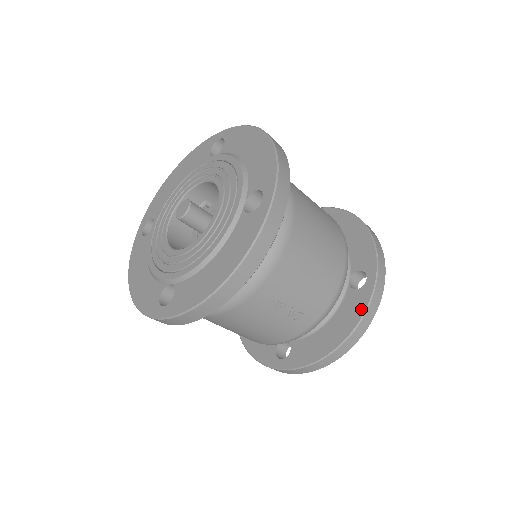
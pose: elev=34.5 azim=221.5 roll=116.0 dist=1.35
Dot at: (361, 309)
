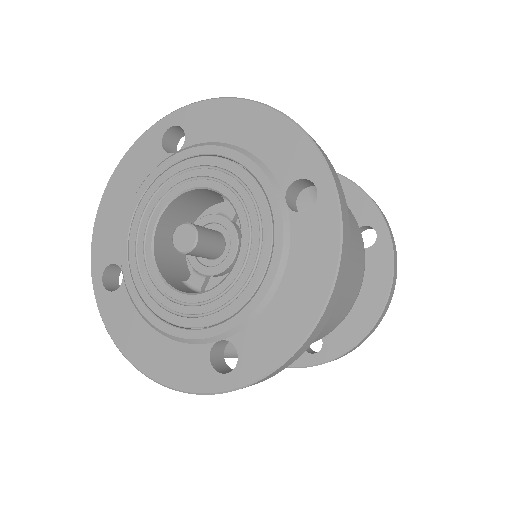
Dot at: occluded
